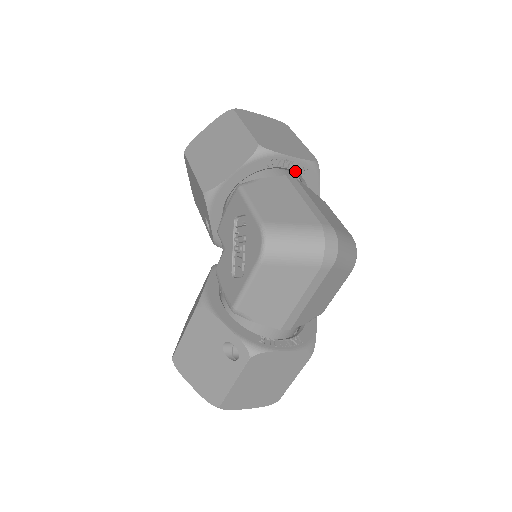
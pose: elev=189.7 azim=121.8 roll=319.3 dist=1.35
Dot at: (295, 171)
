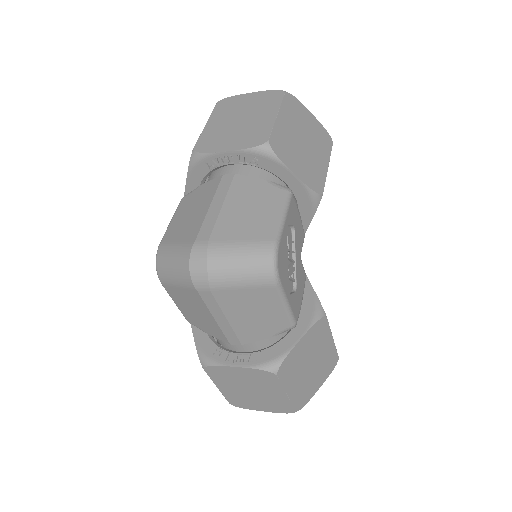
Dot at: (244, 163)
